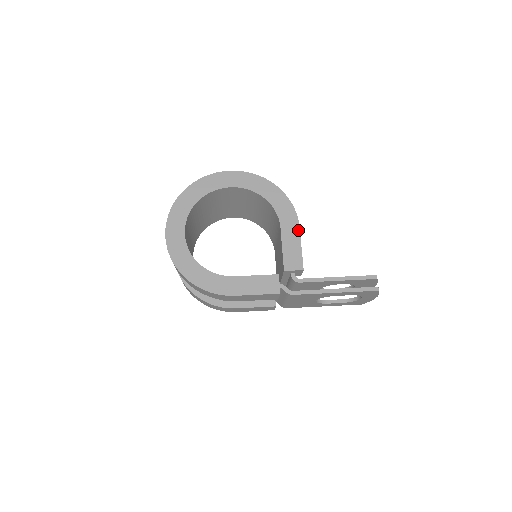
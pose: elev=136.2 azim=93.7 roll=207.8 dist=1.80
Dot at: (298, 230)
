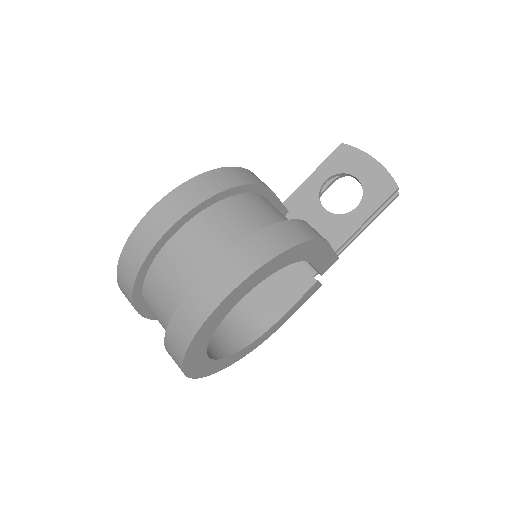
Dot at: (328, 247)
